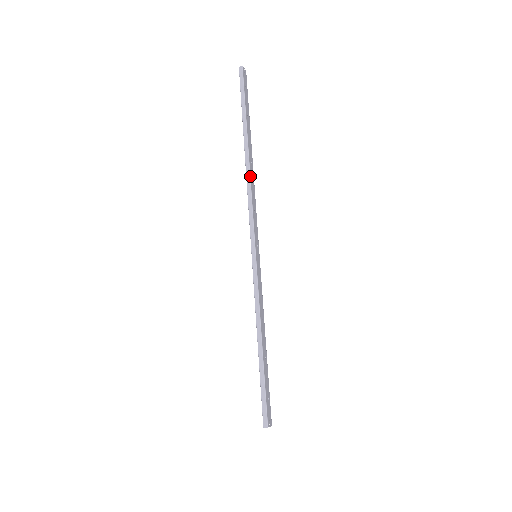
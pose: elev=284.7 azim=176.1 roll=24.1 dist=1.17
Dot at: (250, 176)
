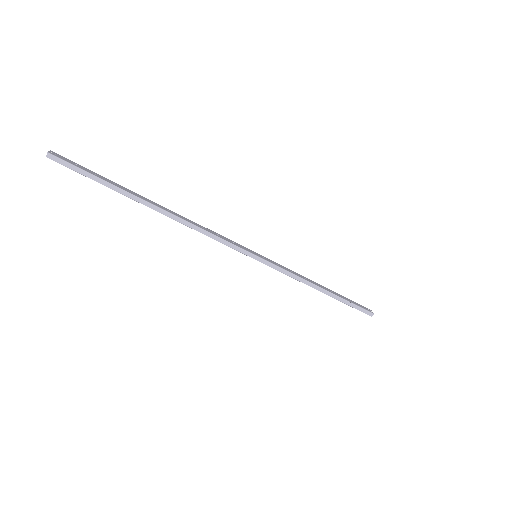
Dot at: (185, 220)
